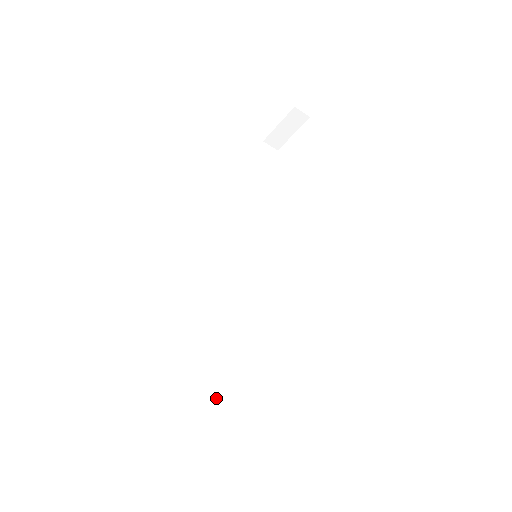
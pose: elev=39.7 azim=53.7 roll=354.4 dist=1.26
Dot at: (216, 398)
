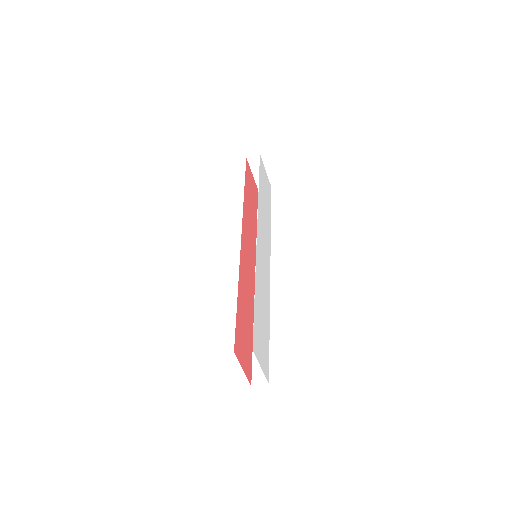
Dot at: (268, 361)
